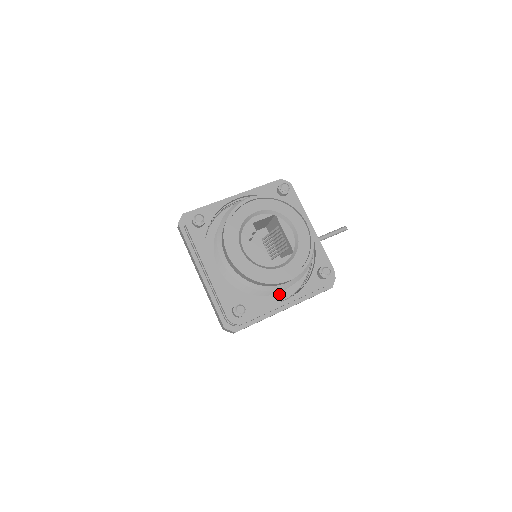
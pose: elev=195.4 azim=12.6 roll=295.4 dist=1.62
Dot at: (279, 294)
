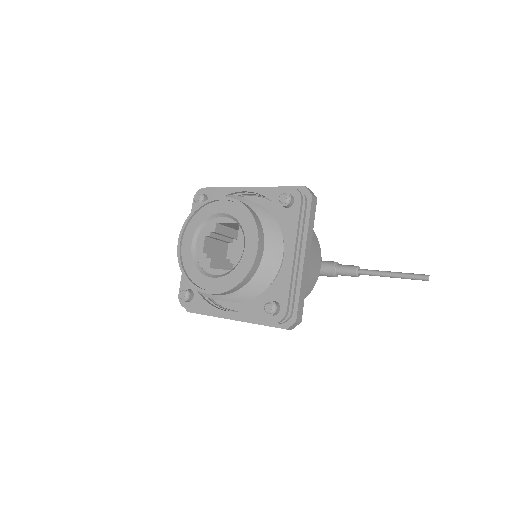
Dot at: (236, 303)
